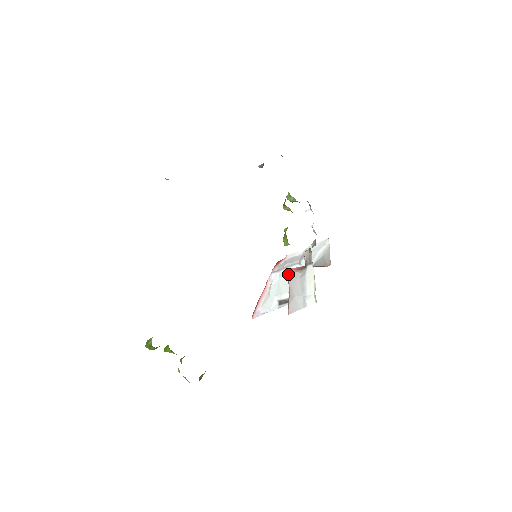
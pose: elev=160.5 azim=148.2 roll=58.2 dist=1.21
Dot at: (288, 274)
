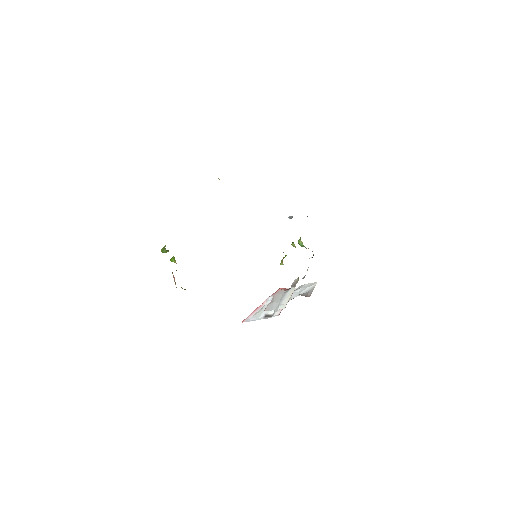
Dot at: occluded
